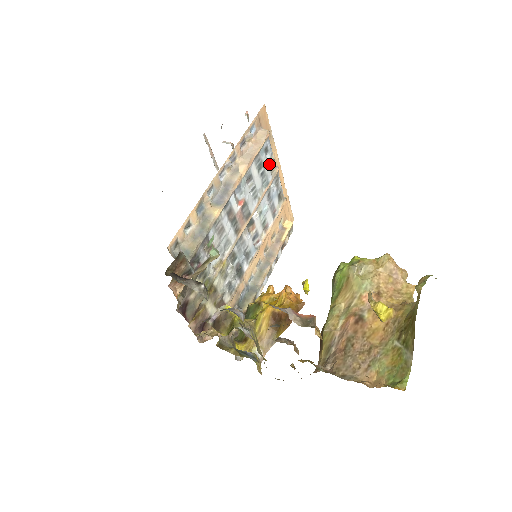
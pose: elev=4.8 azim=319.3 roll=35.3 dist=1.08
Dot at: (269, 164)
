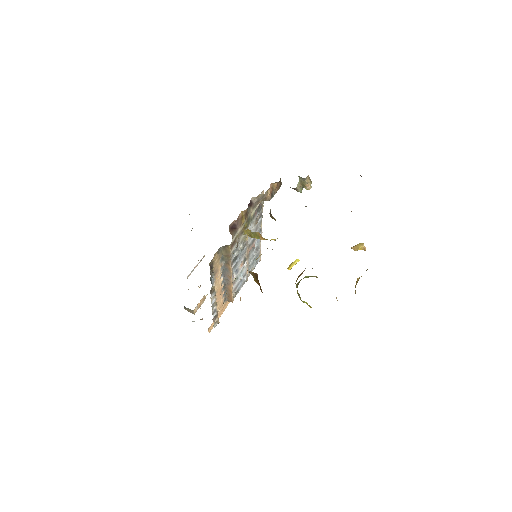
Dot at: (251, 269)
